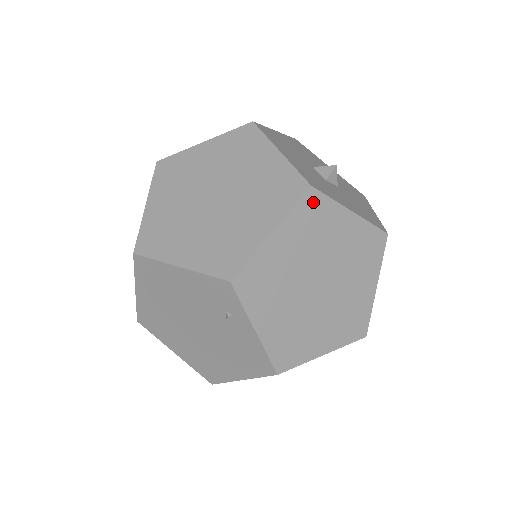
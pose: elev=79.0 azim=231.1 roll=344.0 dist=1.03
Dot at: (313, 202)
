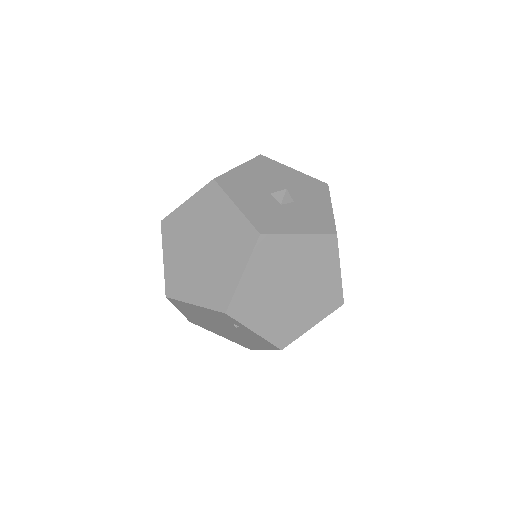
Dot at: (266, 243)
